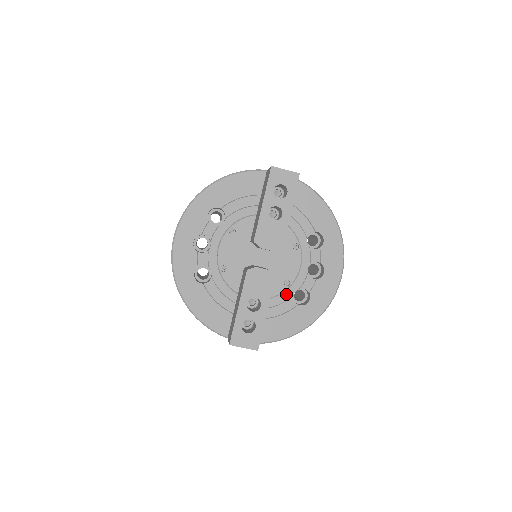
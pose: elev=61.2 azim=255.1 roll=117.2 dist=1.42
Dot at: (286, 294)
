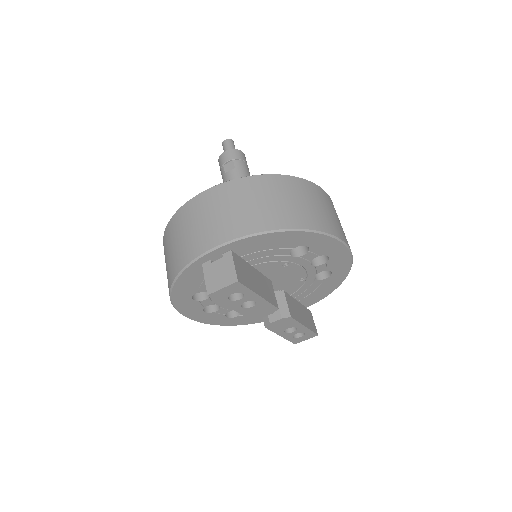
Dot at: (308, 282)
